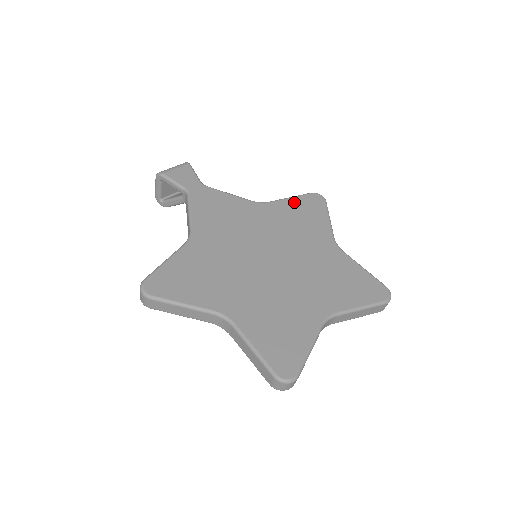
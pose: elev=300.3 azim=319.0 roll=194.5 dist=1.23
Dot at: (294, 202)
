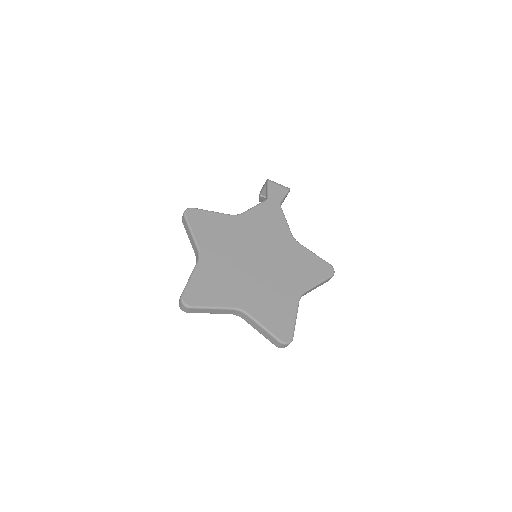
Dot at: (313, 257)
